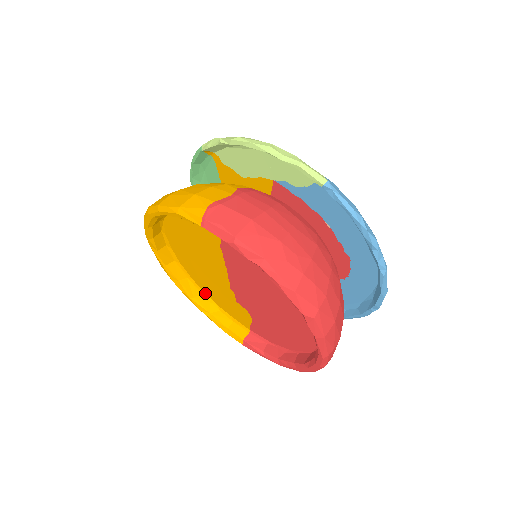
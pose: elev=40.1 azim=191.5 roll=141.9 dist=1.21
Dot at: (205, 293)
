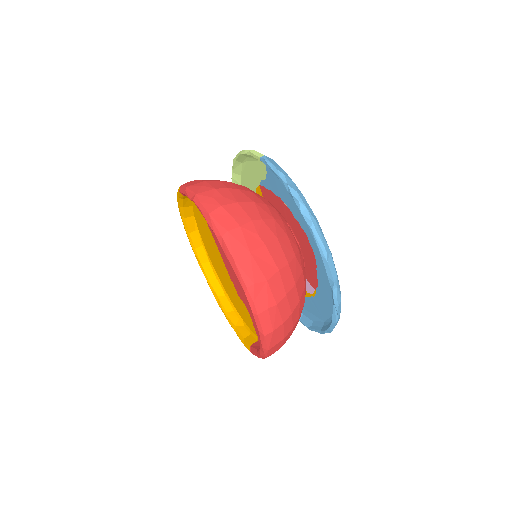
Dot at: (236, 310)
